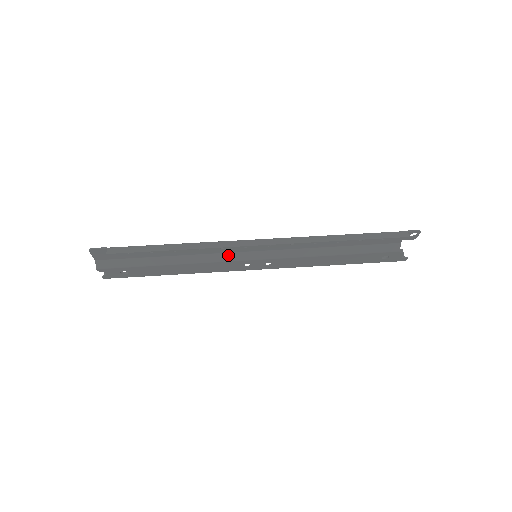
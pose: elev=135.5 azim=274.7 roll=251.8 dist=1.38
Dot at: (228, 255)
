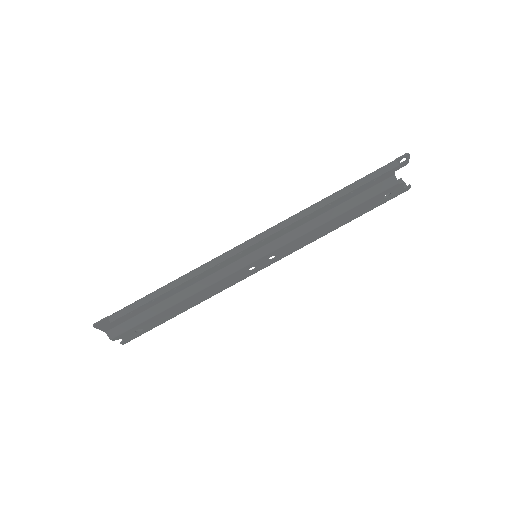
Dot at: (228, 268)
